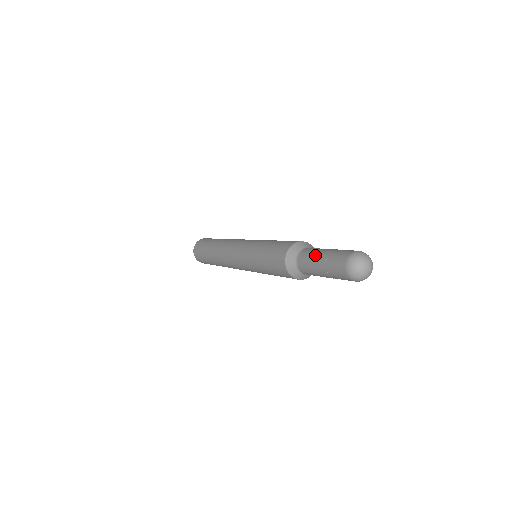
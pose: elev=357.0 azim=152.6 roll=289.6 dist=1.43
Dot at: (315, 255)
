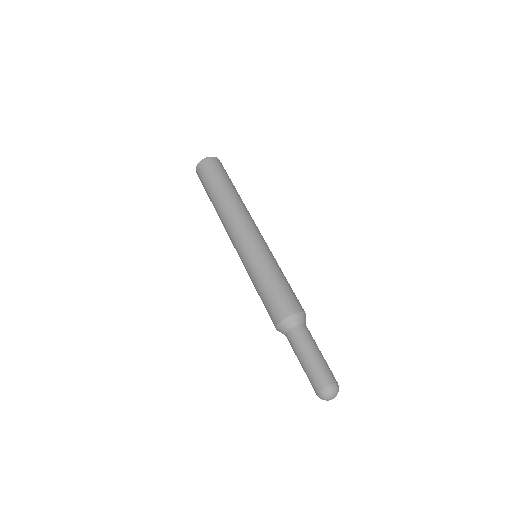
Dot at: occluded
